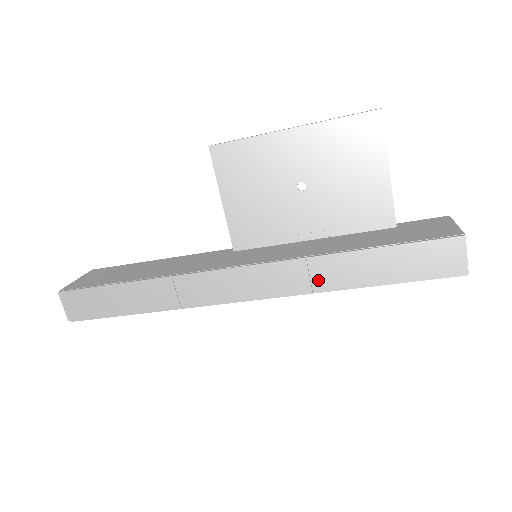
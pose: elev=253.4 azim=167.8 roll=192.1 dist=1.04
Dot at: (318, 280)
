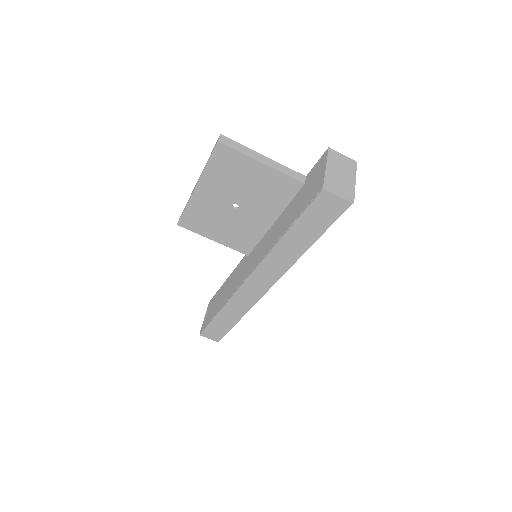
Dot at: (285, 260)
